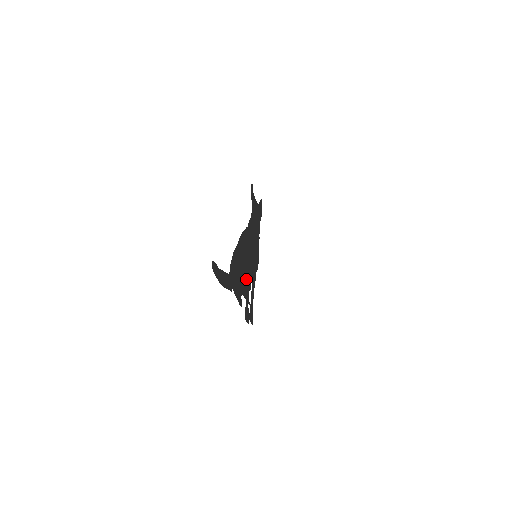
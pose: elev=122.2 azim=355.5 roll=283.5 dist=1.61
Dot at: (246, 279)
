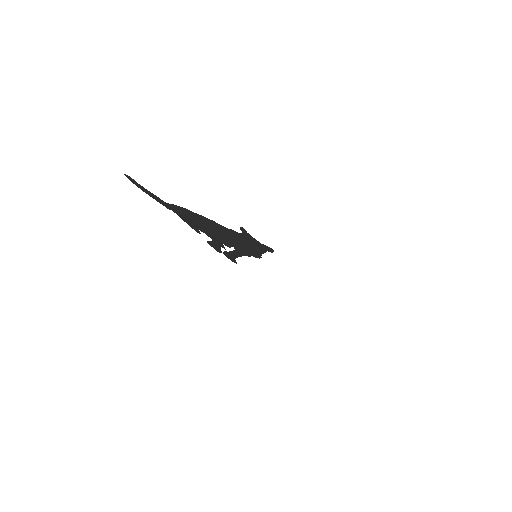
Dot at: (217, 237)
